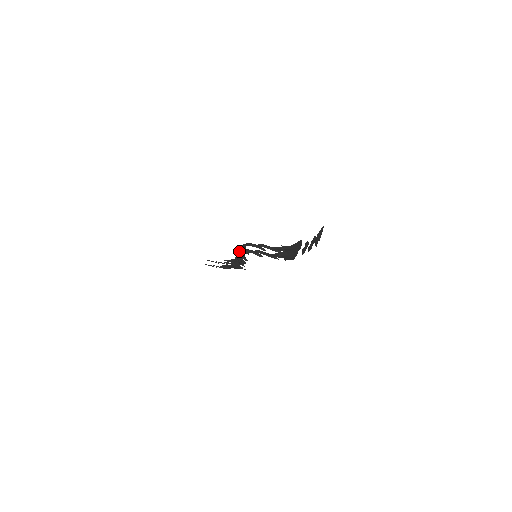
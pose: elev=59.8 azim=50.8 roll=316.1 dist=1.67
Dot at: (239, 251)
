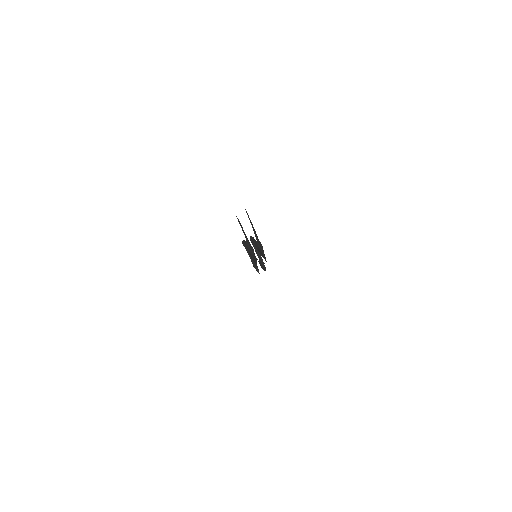
Dot at: occluded
